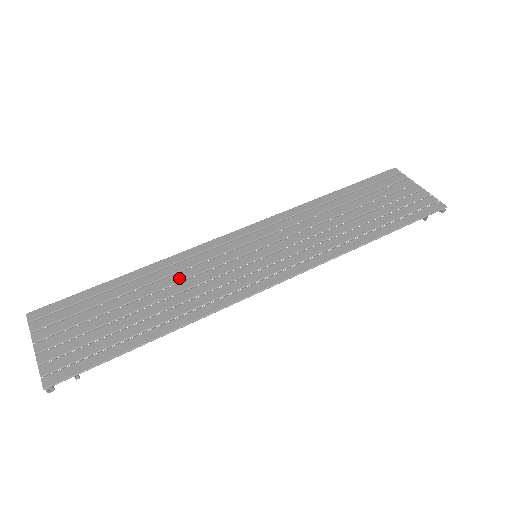
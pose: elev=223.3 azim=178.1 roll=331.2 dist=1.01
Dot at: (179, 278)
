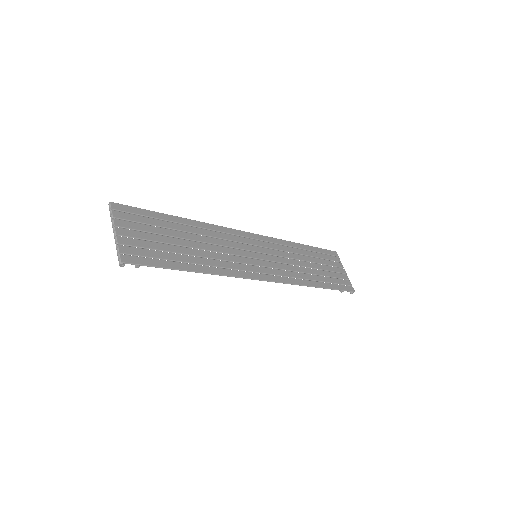
Dot at: (211, 241)
